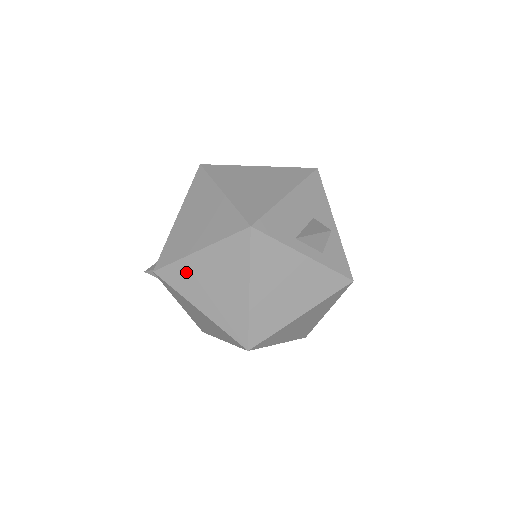
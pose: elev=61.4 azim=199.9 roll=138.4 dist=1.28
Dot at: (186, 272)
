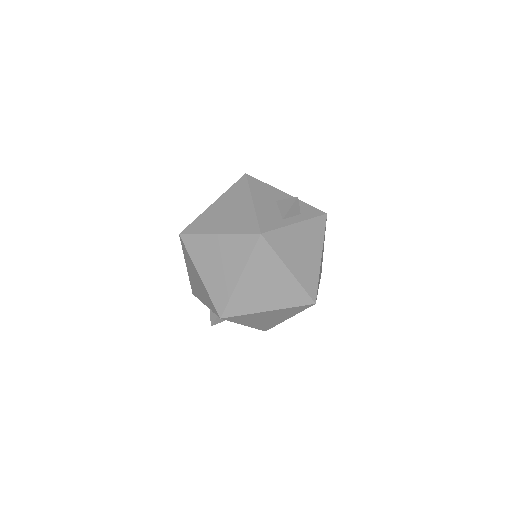
Dot at: (242, 297)
